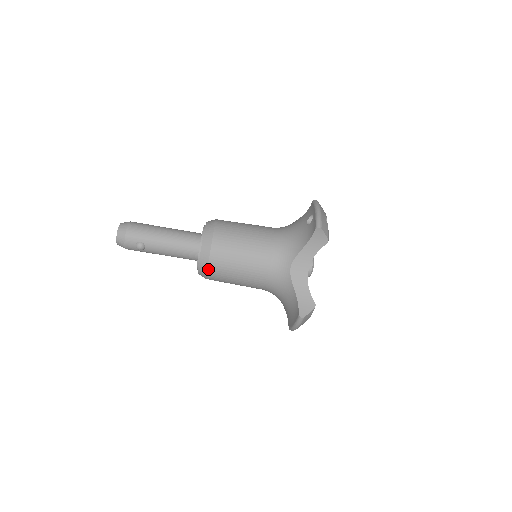
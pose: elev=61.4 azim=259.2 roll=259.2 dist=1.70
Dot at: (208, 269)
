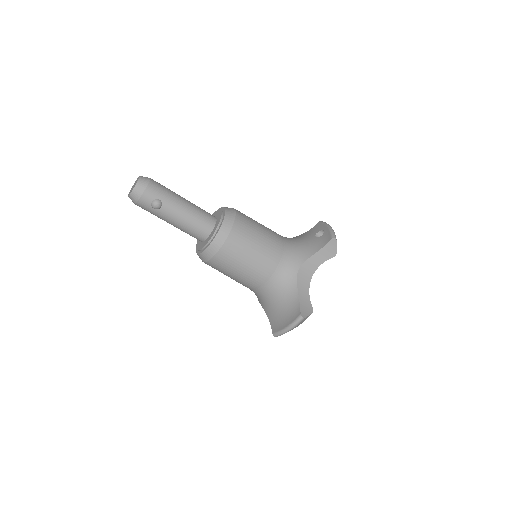
Dot at: (221, 248)
